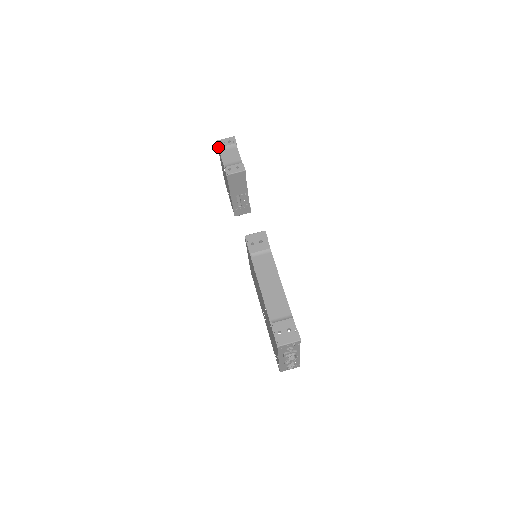
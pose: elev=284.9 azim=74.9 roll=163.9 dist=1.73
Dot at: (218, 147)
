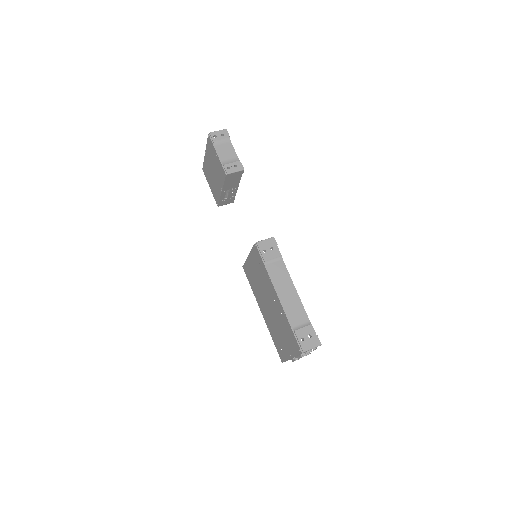
Dot at: (211, 141)
